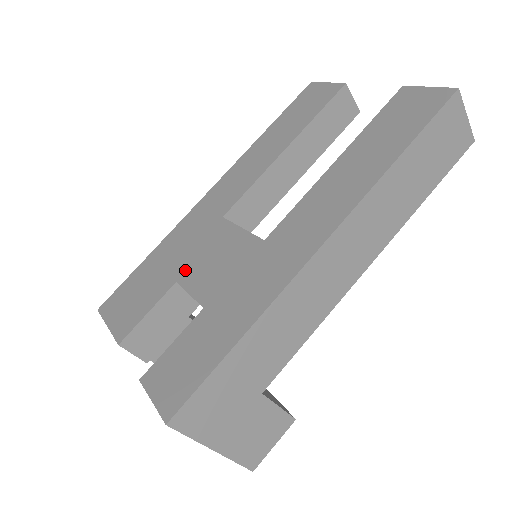
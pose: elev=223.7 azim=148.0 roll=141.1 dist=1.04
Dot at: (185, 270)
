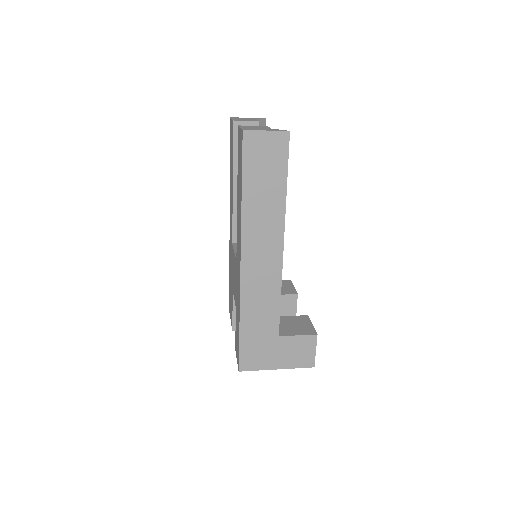
Dot at: (232, 283)
